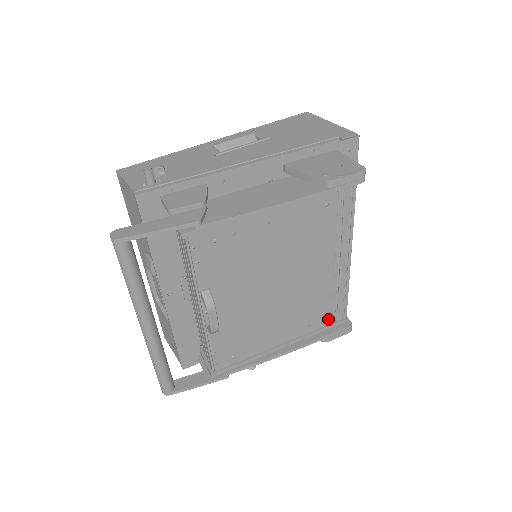
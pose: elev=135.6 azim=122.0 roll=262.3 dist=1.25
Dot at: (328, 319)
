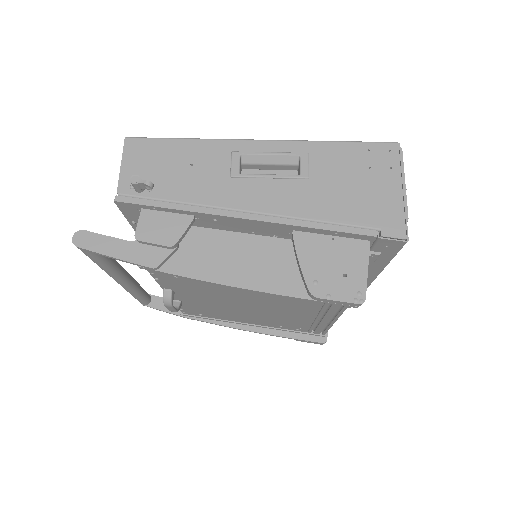
Dot at: (303, 330)
